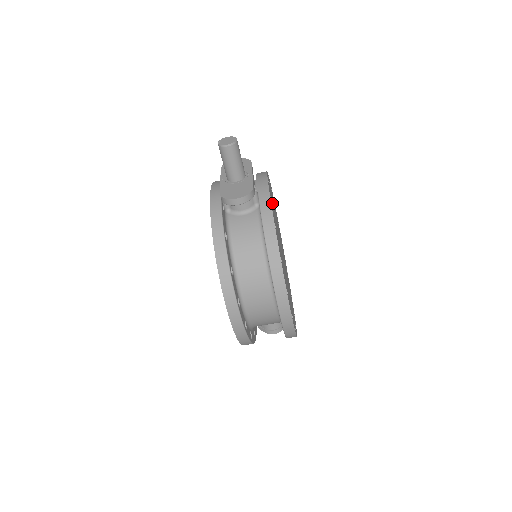
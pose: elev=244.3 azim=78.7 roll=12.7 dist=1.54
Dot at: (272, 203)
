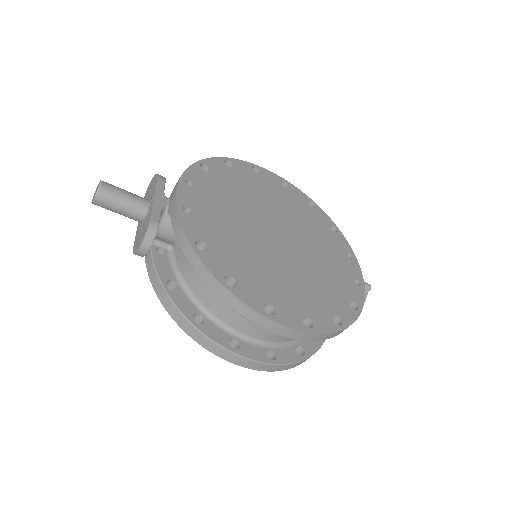
Dot at: (208, 203)
